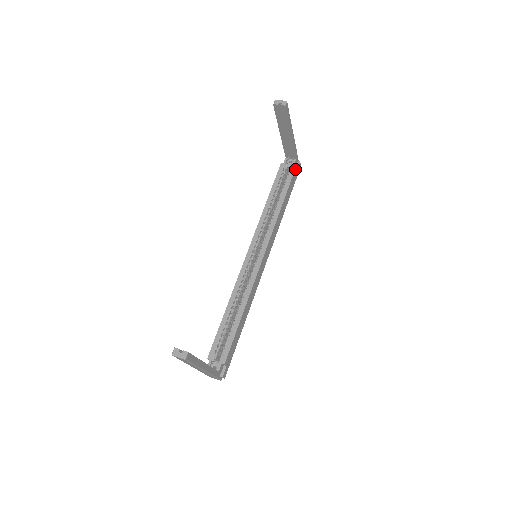
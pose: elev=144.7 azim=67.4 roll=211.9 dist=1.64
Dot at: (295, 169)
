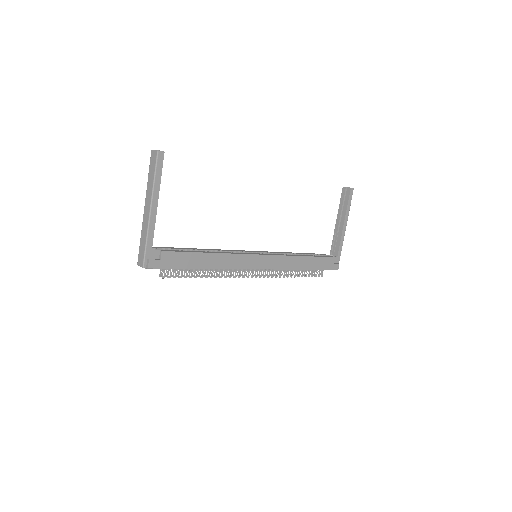
Dot at: (332, 258)
